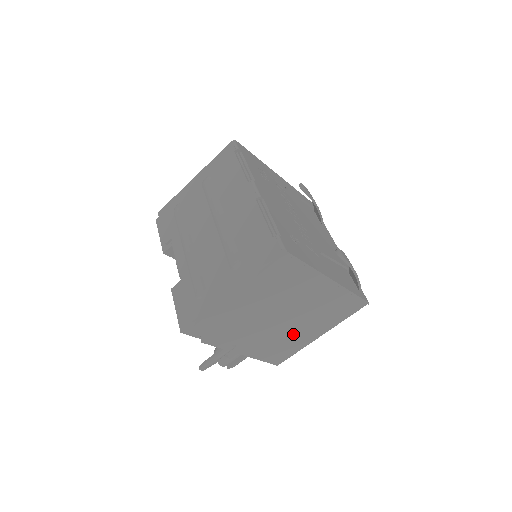
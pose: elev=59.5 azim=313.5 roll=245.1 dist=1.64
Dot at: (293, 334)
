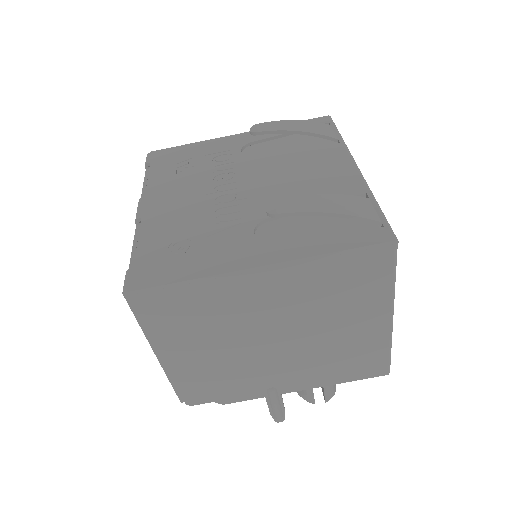
Dot at: (335, 340)
